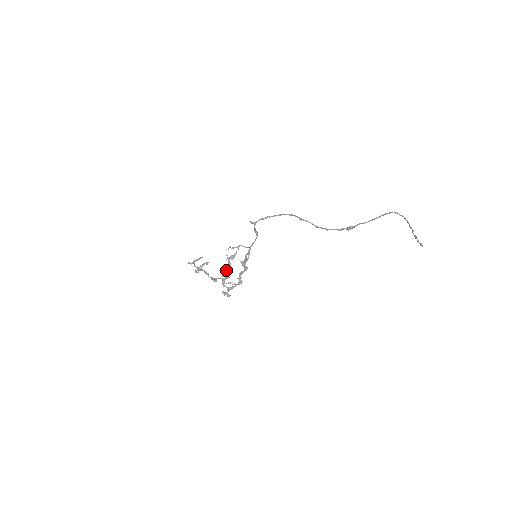
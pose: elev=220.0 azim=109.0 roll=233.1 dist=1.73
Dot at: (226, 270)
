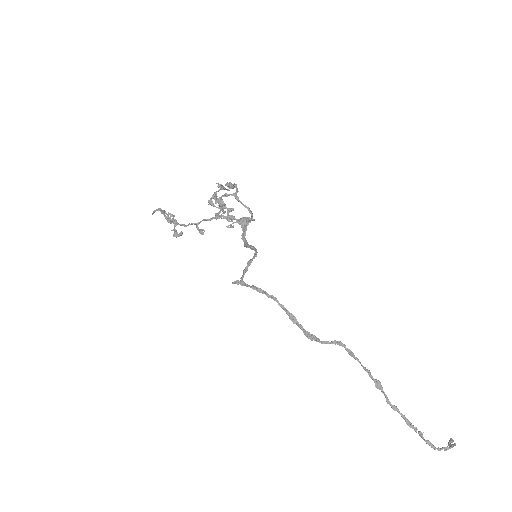
Dot at: occluded
